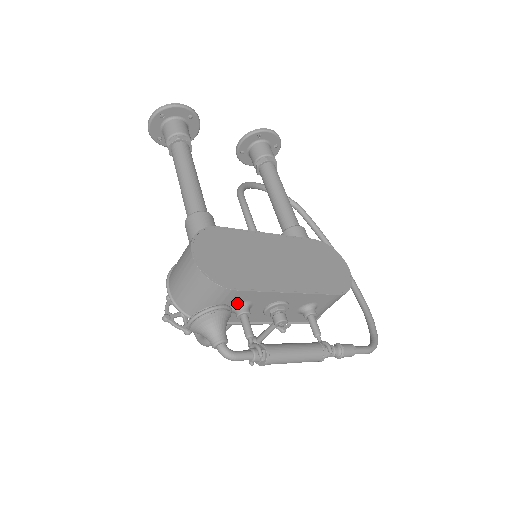
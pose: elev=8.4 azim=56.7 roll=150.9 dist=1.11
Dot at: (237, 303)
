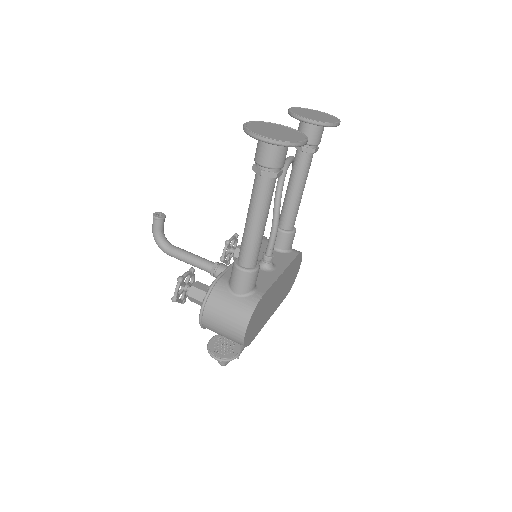
Dot at: occluded
